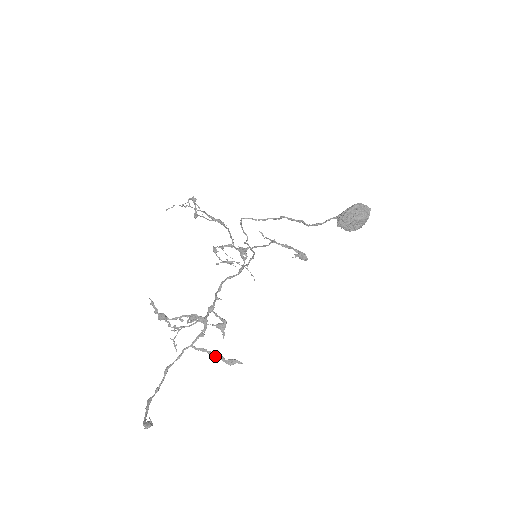
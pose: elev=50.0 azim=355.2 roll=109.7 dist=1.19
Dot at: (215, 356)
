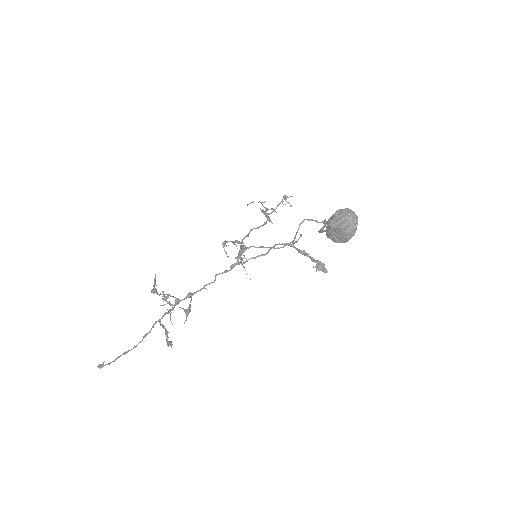
Dot at: (165, 334)
